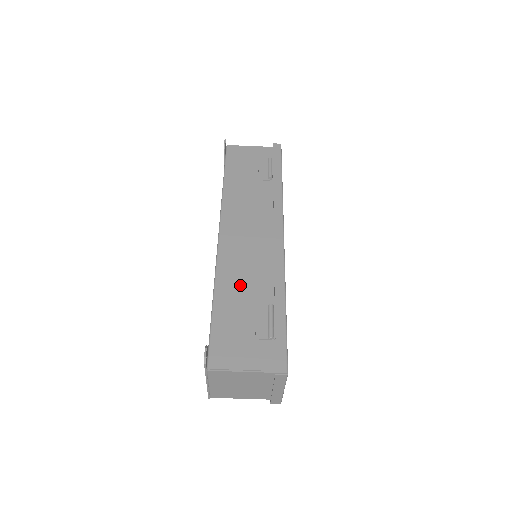
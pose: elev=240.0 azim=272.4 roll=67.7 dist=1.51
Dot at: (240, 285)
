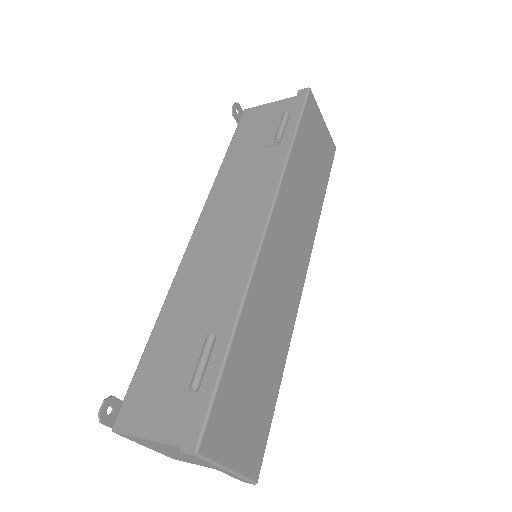
Dot at: (190, 304)
